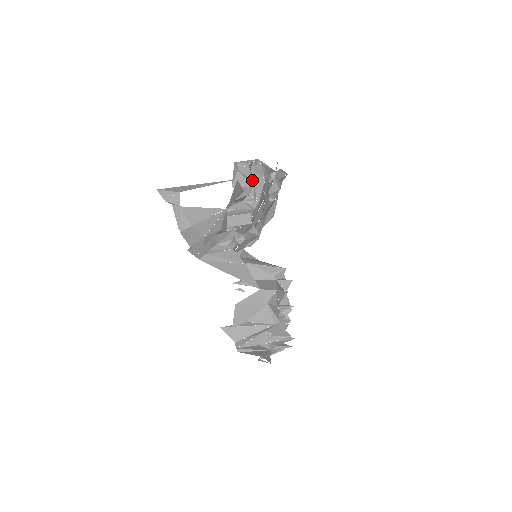
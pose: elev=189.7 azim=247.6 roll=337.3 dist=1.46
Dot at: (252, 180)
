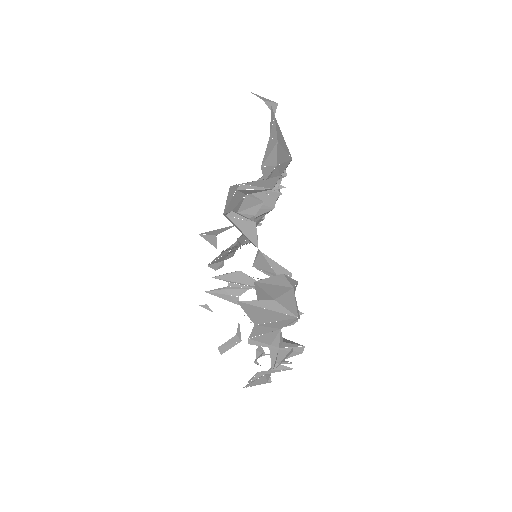
Dot at: occluded
